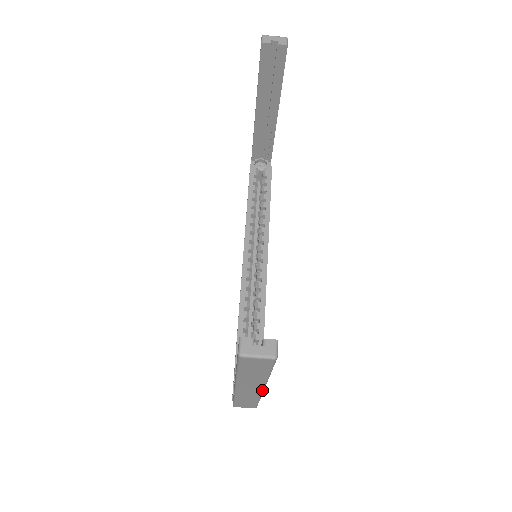
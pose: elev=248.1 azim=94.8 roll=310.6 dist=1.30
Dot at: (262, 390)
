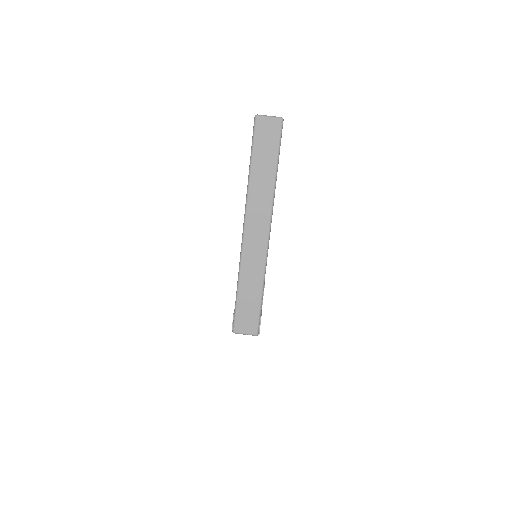
Dot at: (268, 235)
